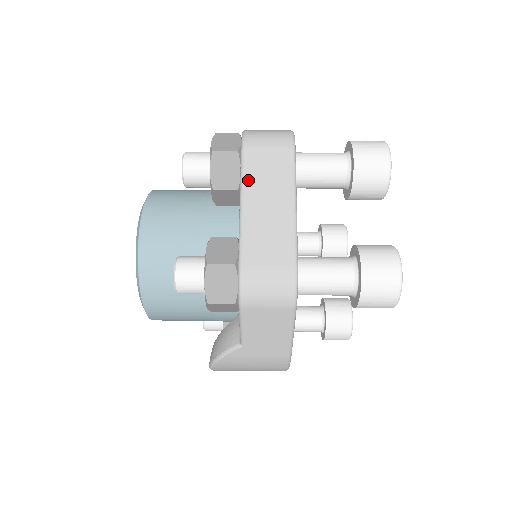
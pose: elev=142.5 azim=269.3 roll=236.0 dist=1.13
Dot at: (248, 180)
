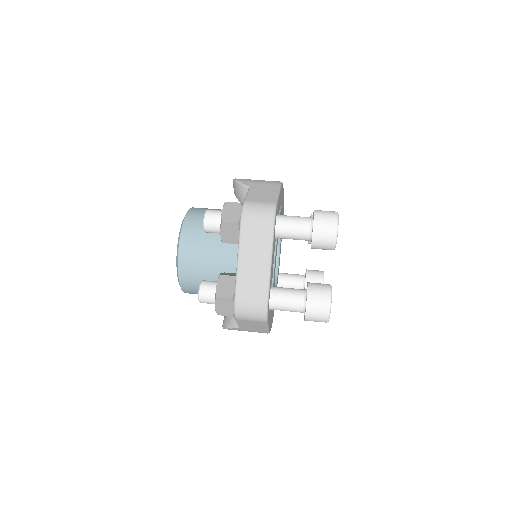
Dot at: (243, 246)
